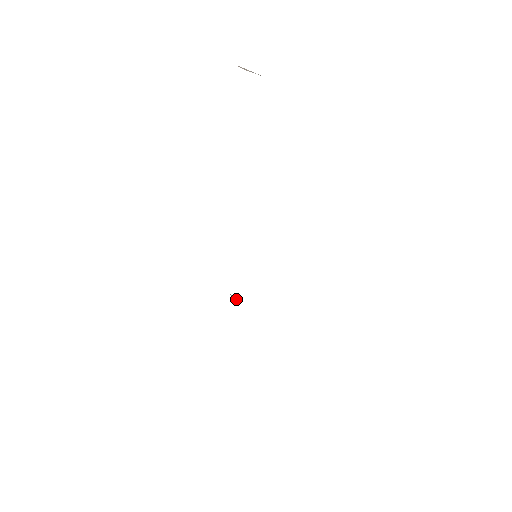
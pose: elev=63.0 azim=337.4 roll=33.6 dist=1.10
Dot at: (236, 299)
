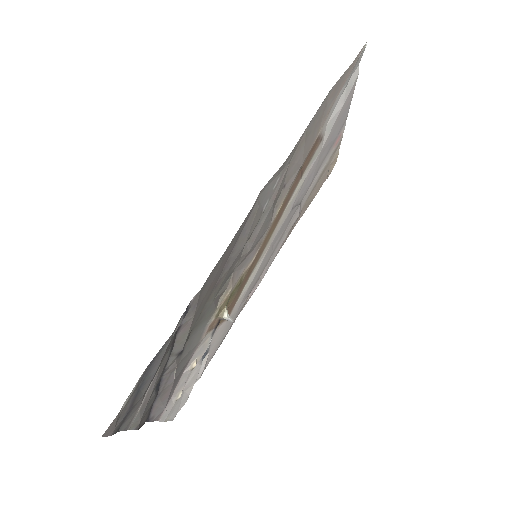
Dot at: (228, 317)
